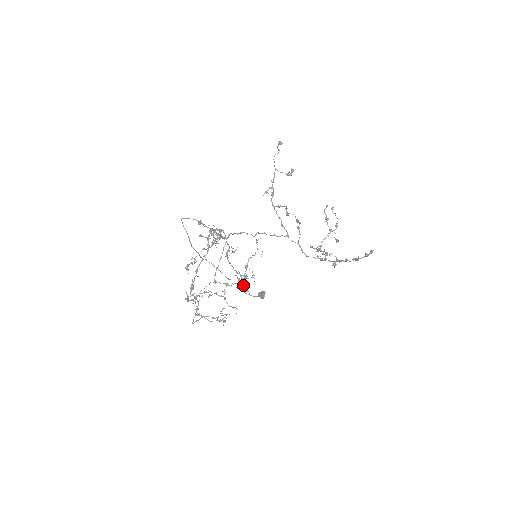
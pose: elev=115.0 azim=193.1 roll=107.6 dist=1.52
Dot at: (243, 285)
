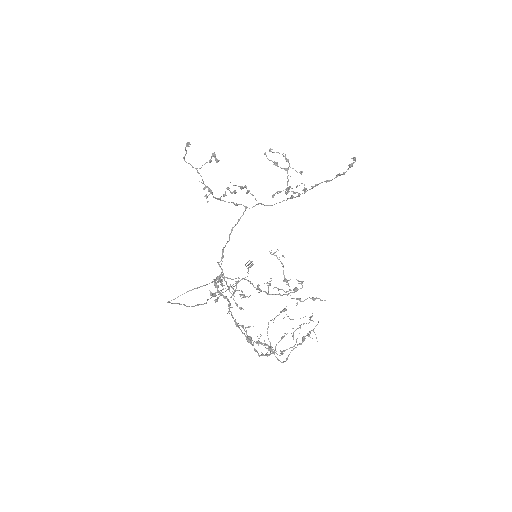
Dot at: (306, 299)
